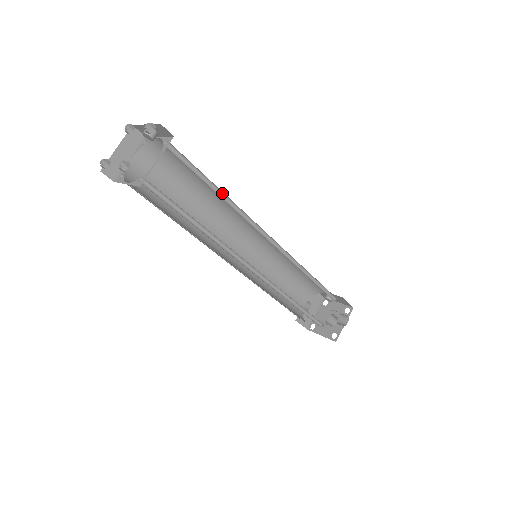
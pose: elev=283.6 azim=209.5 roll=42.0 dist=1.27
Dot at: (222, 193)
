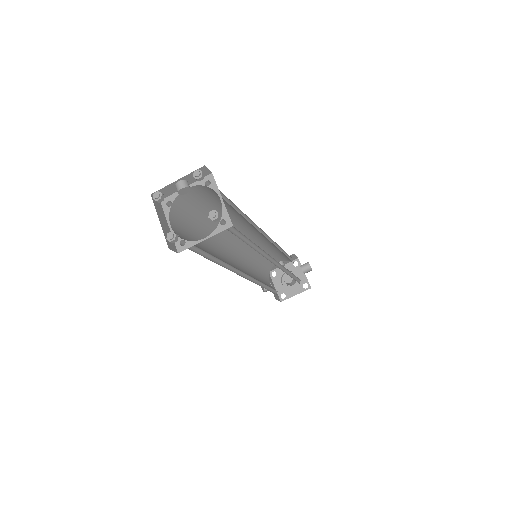
Dot at: (236, 210)
